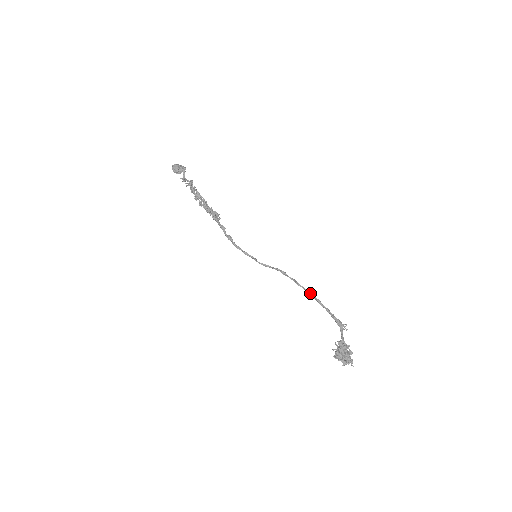
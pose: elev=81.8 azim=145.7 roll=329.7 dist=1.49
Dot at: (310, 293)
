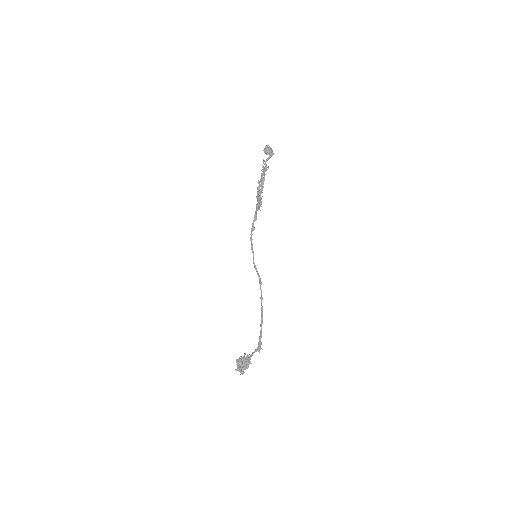
Dot at: (262, 311)
